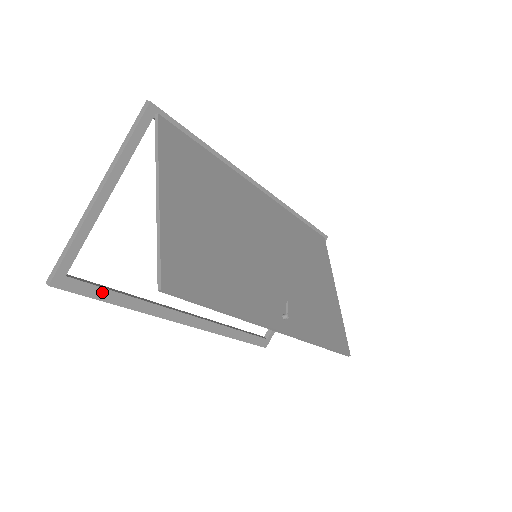
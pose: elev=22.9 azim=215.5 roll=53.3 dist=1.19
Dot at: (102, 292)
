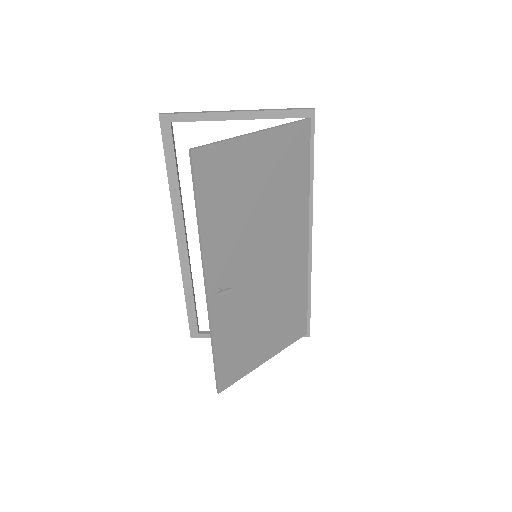
Dot at: (172, 156)
